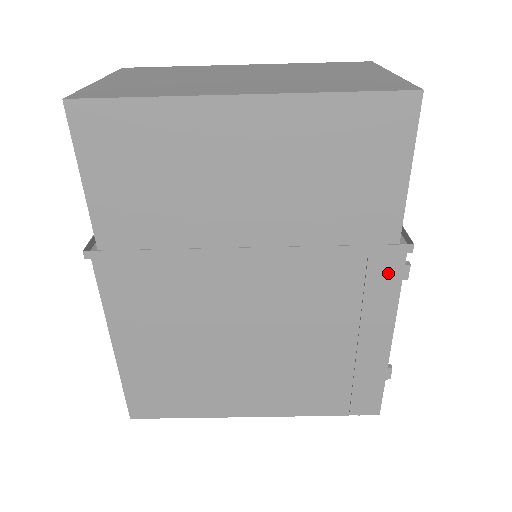
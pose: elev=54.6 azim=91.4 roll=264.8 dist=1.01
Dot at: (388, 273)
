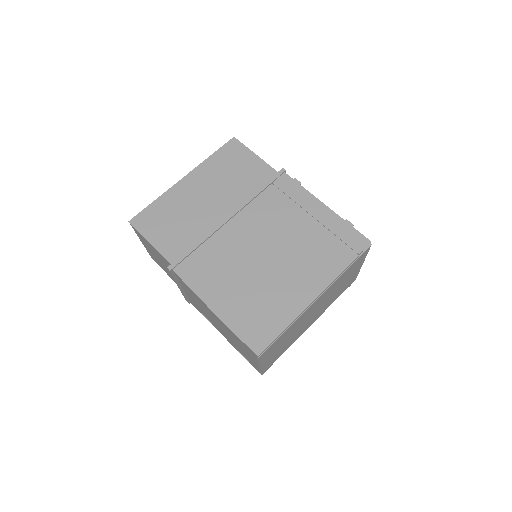
Dot at: (288, 184)
